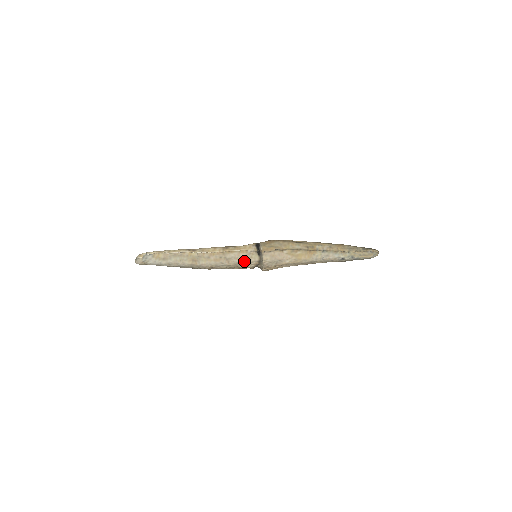
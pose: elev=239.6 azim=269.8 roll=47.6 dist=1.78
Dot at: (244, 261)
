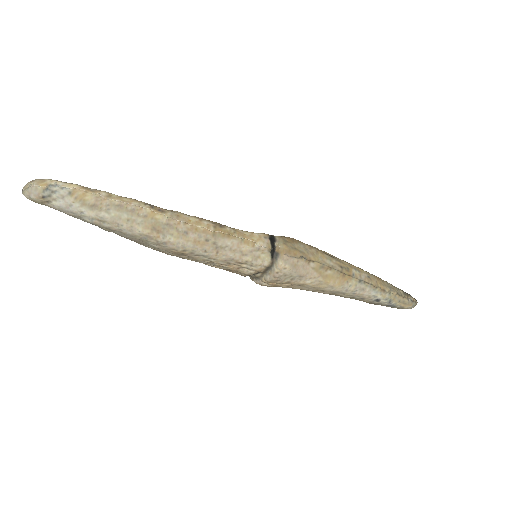
Dot at: (243, 259)
